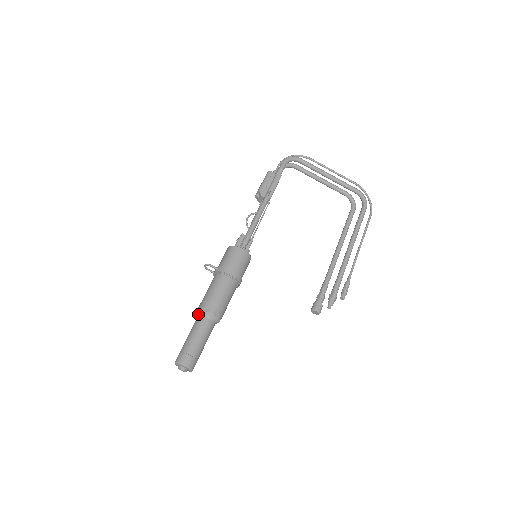
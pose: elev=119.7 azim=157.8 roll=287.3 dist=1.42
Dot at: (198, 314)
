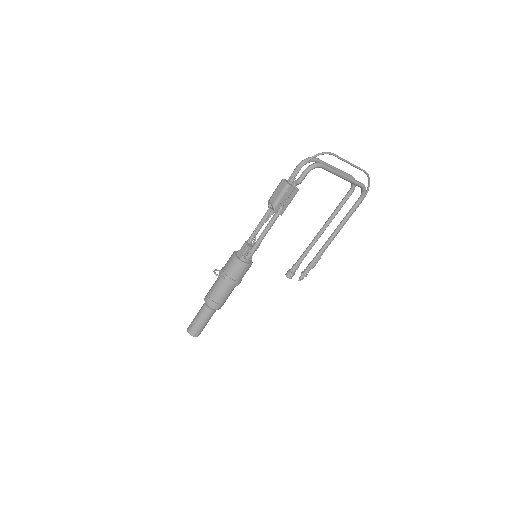
Dot at: (206, 305)
